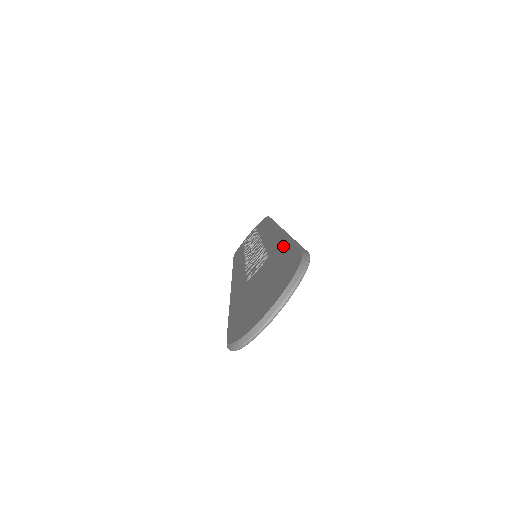
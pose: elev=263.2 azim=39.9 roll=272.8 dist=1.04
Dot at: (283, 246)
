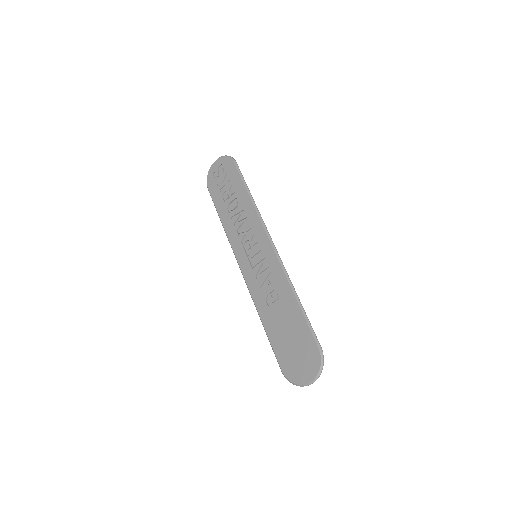
Dot at: (295, 307)
